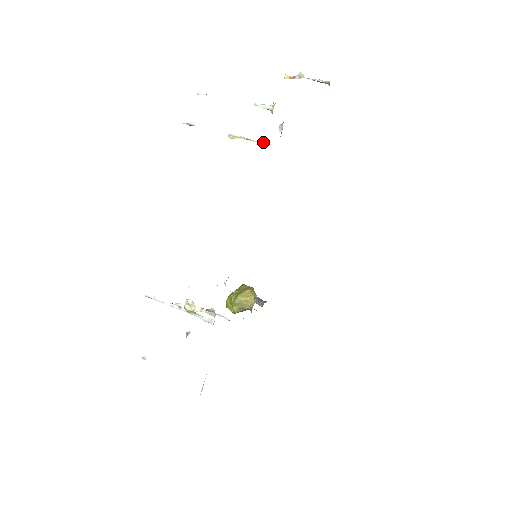
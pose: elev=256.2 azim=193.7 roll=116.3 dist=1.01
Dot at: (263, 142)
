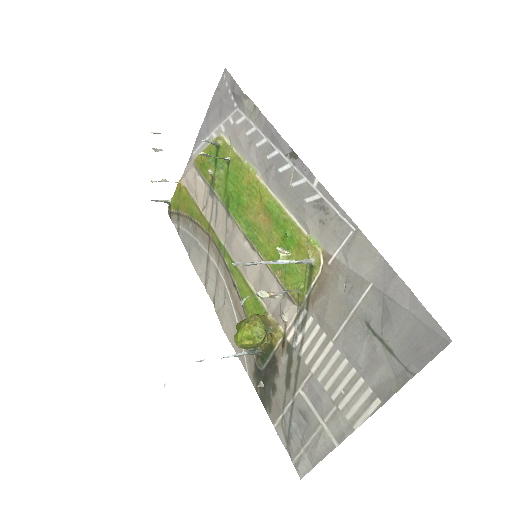
Dot at: (227, 157)
